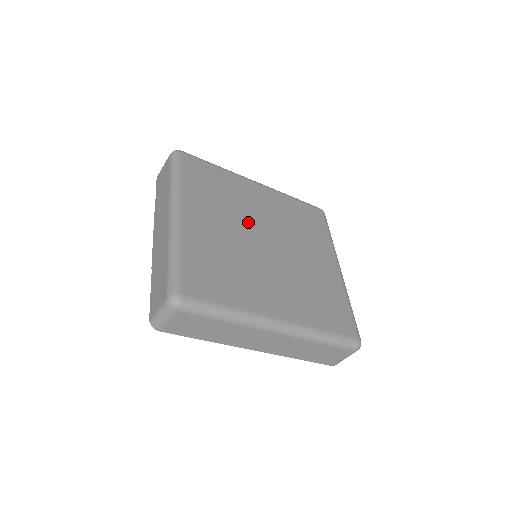
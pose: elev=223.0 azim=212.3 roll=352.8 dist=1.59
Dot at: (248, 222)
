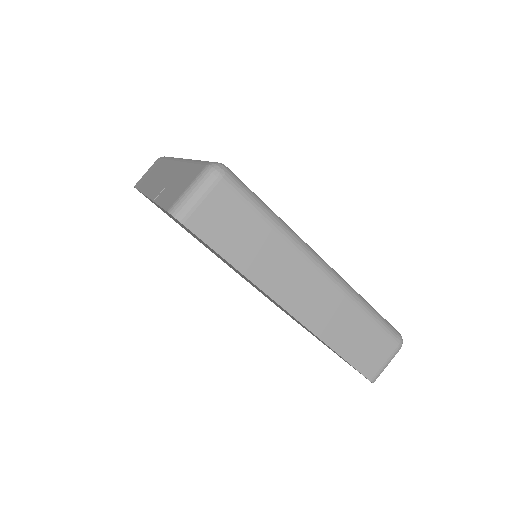
Dot at: occluded
